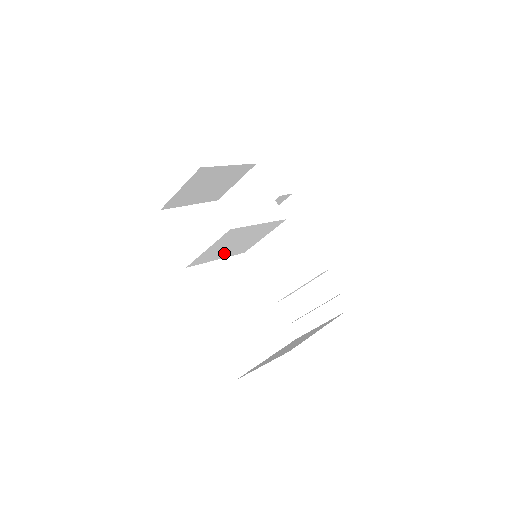
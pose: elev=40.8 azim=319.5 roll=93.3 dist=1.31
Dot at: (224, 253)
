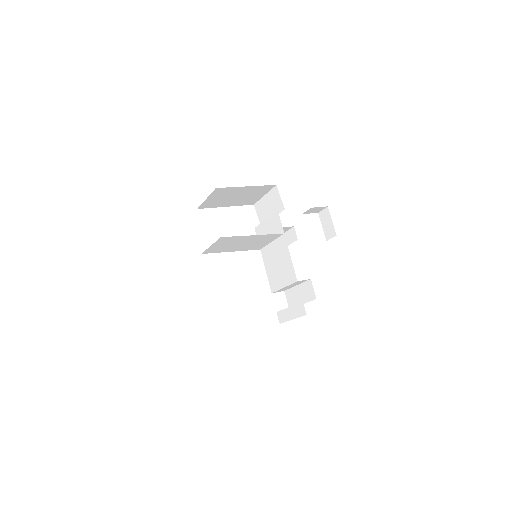
Dot at: (235, 248)
